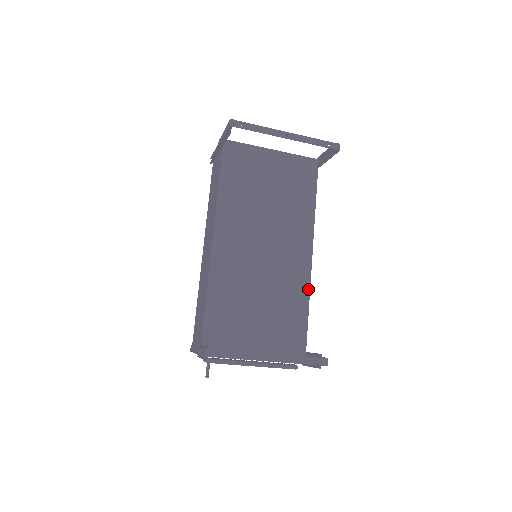
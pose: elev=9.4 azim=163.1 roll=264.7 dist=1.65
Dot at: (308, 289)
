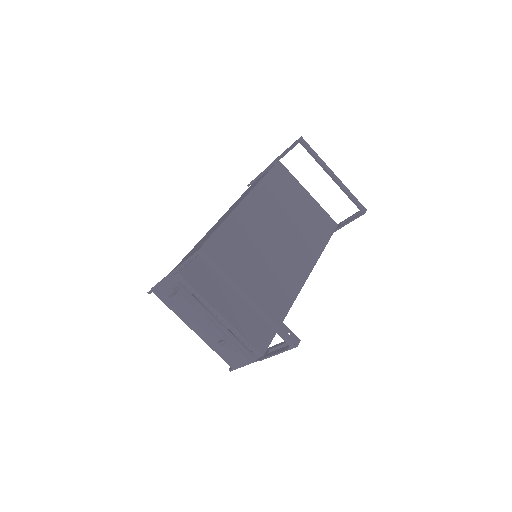
Dot at: (293, 300)
